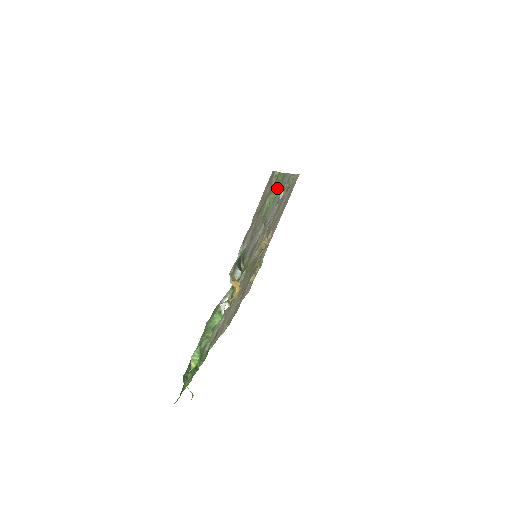
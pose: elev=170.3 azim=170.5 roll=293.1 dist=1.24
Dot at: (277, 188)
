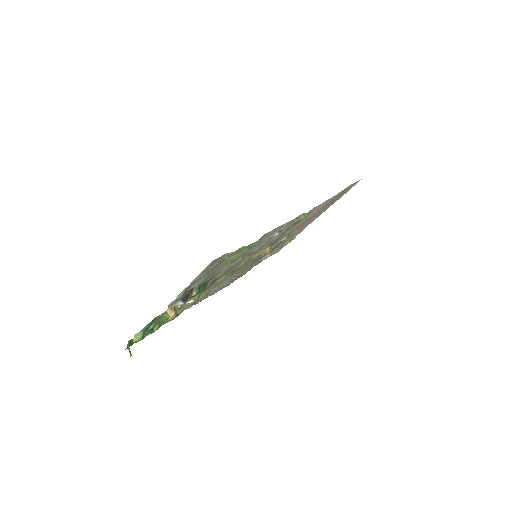
Dot at: (243, 251)
